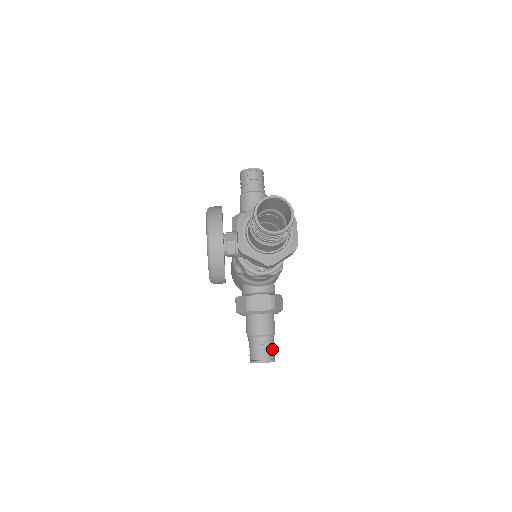
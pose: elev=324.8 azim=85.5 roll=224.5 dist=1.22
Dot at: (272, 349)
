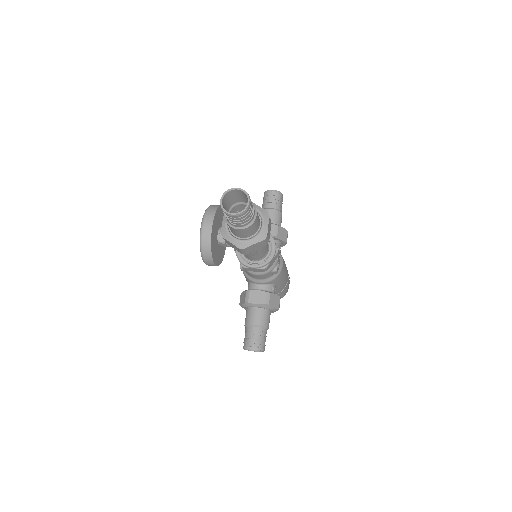
Dot at: (262, 339)
